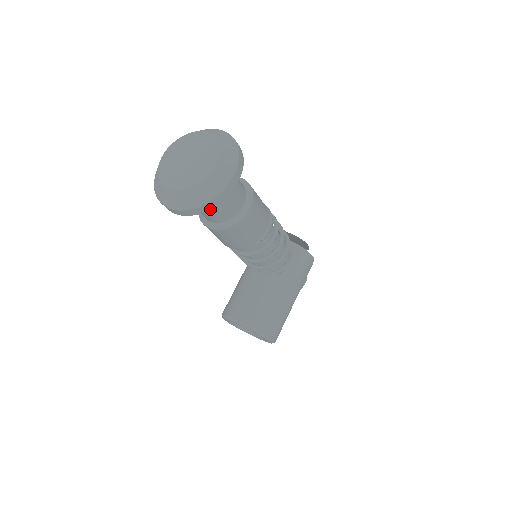
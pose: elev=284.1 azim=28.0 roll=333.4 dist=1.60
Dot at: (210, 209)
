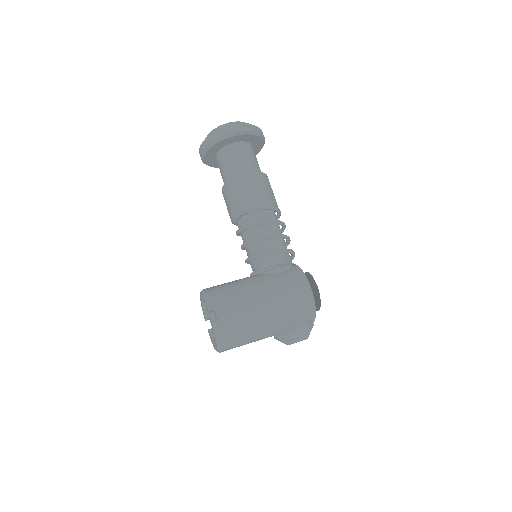
Dot at: (213, 142)
